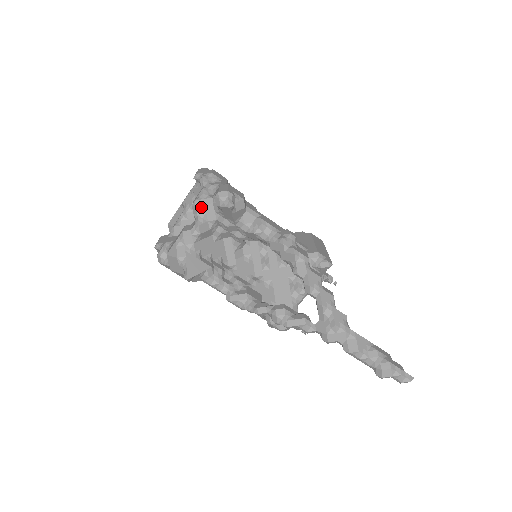
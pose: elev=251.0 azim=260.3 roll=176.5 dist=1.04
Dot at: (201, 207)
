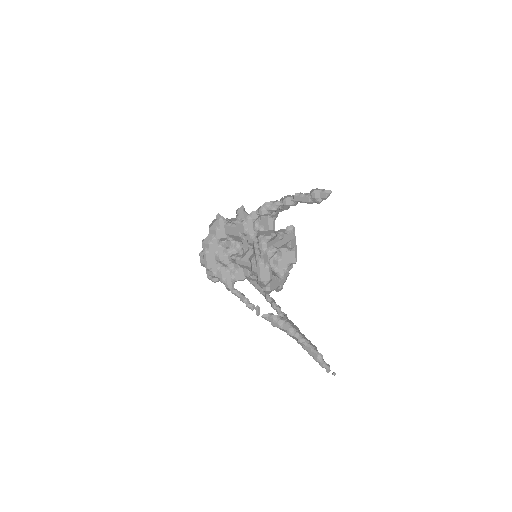
Dot at: (229, 219)
